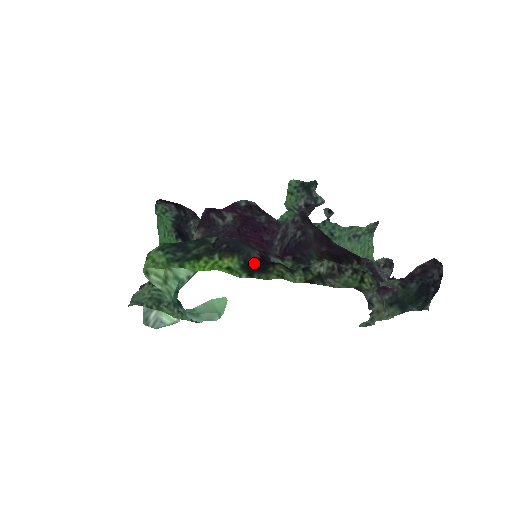
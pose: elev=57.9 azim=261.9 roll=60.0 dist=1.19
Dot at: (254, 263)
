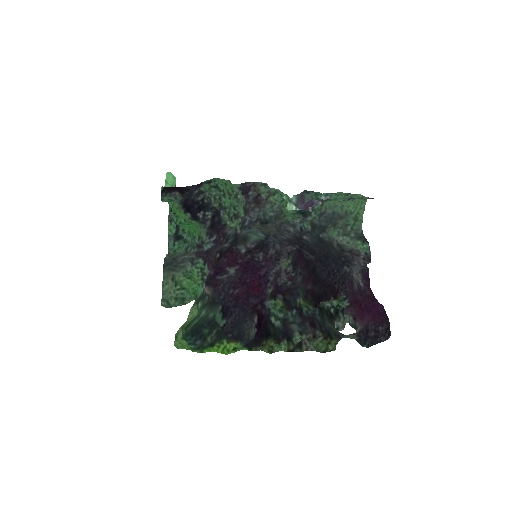
Dot at: (252, 341)
